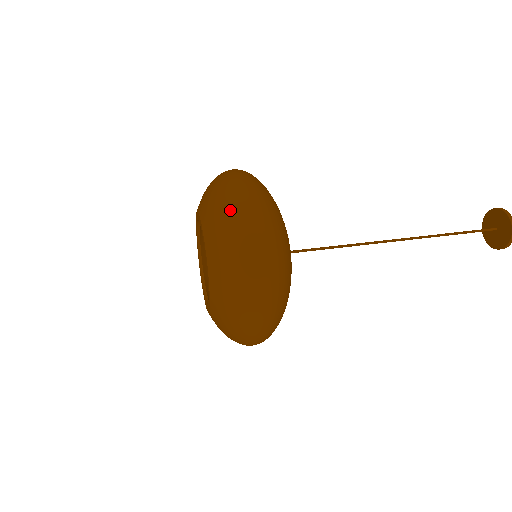
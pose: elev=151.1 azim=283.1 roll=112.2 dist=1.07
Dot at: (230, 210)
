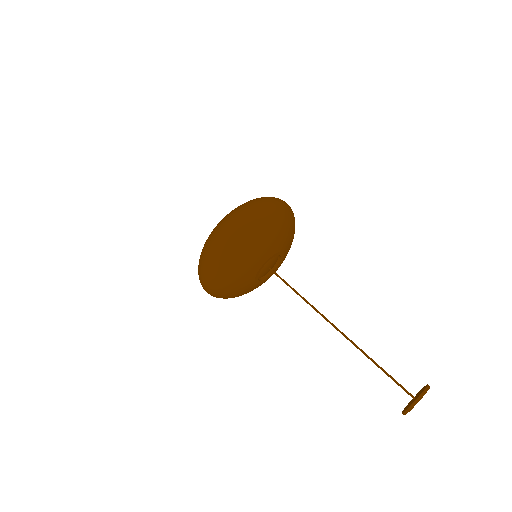
Dot at: (251, 202)
